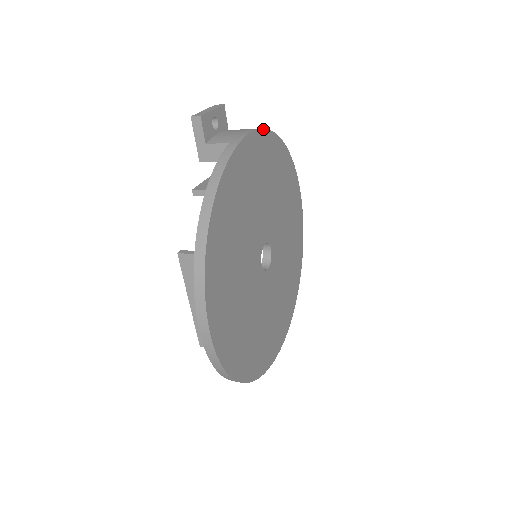
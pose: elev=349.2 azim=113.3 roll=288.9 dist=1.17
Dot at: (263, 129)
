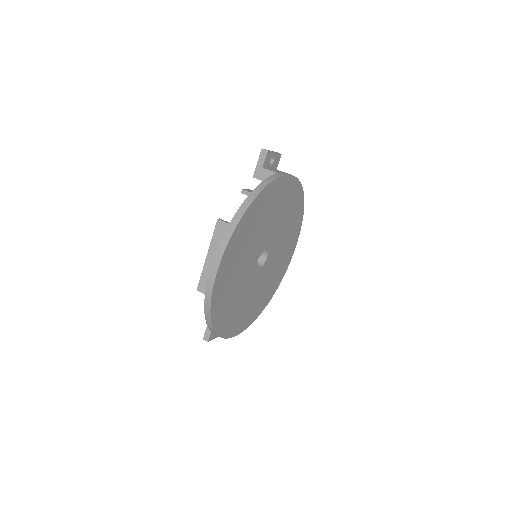
Dot at: (298, 179)
